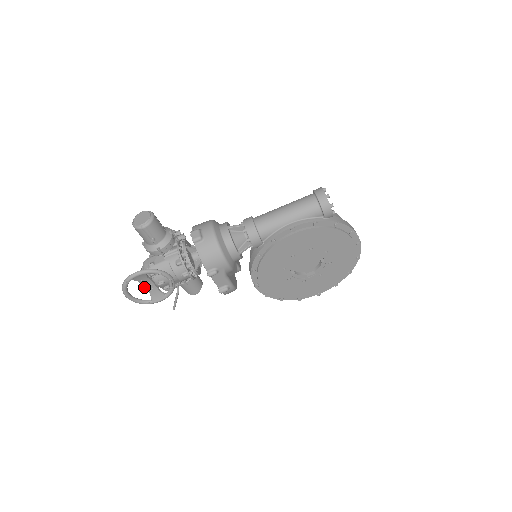
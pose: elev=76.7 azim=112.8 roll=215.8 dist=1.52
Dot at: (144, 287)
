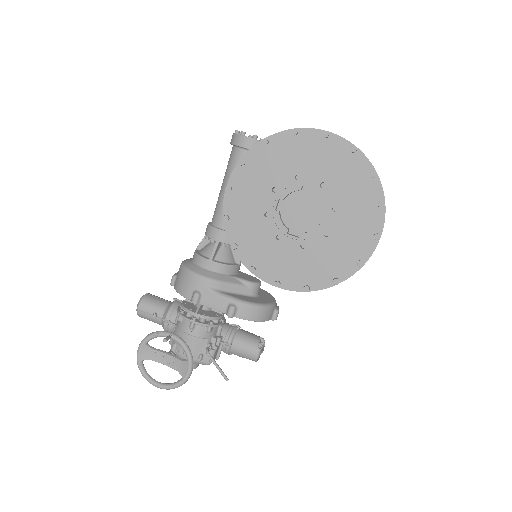
Dot at: occluded
